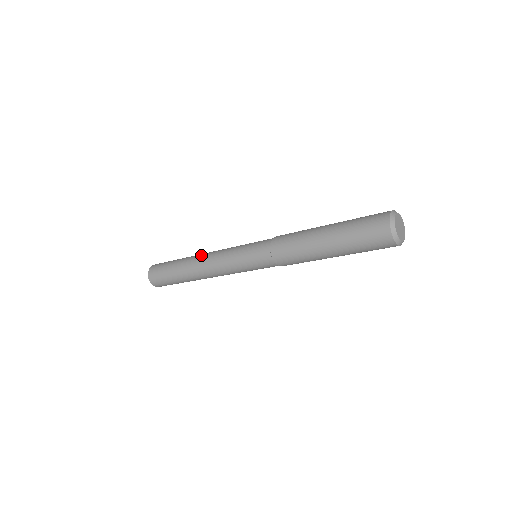
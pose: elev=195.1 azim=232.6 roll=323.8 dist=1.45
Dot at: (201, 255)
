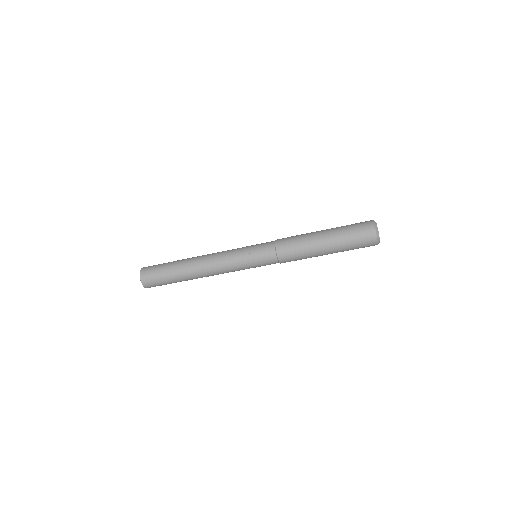
Dot at: (202, 255)
